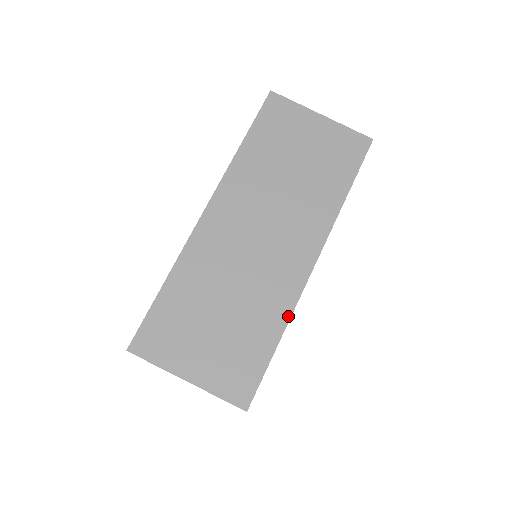
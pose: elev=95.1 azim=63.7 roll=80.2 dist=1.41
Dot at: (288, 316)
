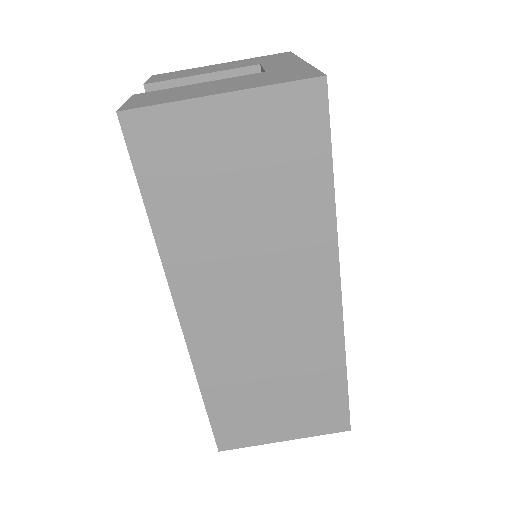
Dot at: (342, 354)
